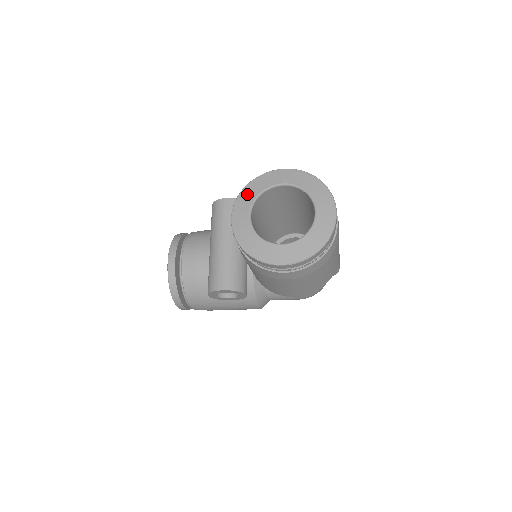
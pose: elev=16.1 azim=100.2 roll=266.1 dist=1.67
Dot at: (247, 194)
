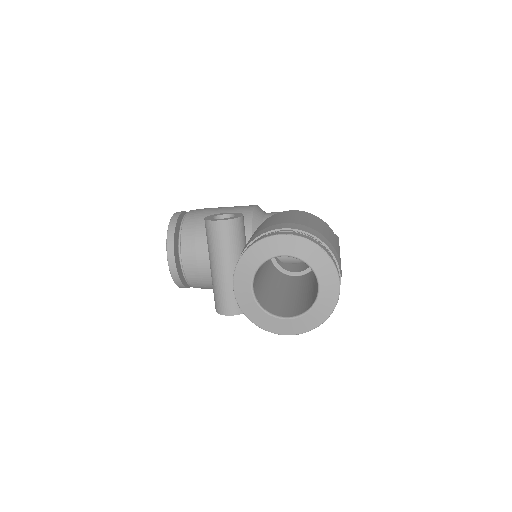
Dot at: (246, 264)
